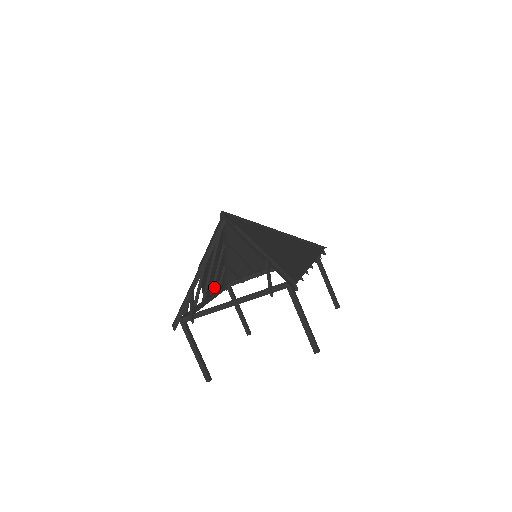
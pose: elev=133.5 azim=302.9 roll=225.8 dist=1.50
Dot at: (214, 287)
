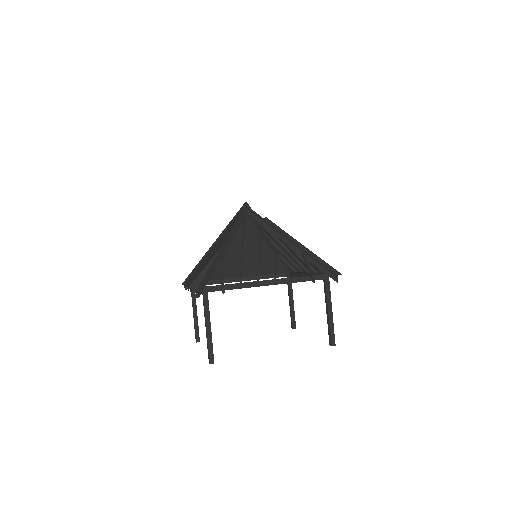
Dot at: occluded
